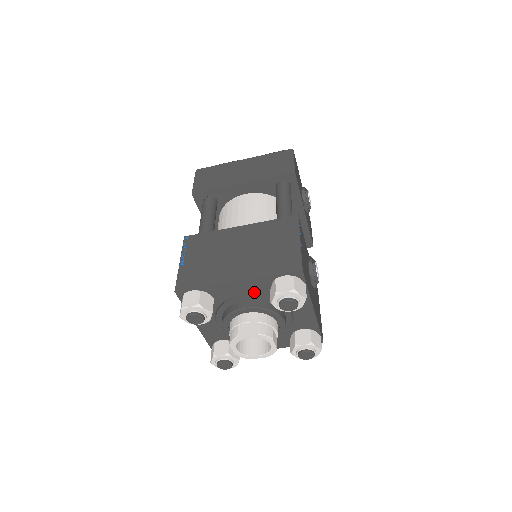
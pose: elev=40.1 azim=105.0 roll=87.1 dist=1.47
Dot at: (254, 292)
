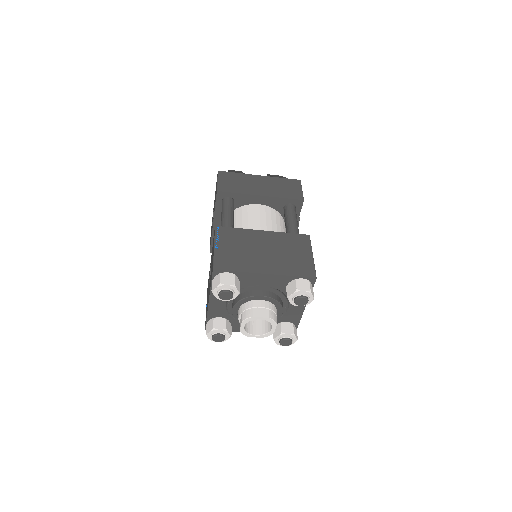
Dot at: (272, 285)
